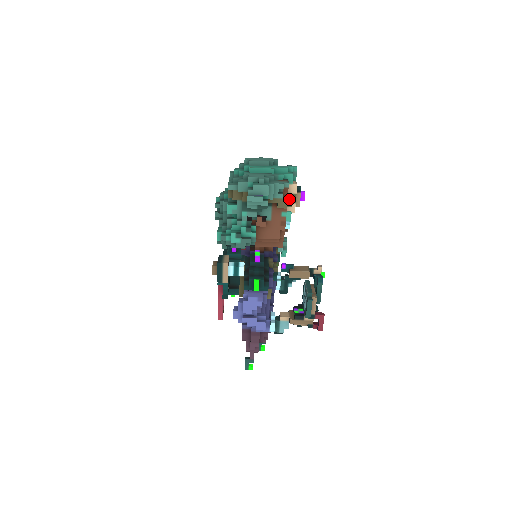
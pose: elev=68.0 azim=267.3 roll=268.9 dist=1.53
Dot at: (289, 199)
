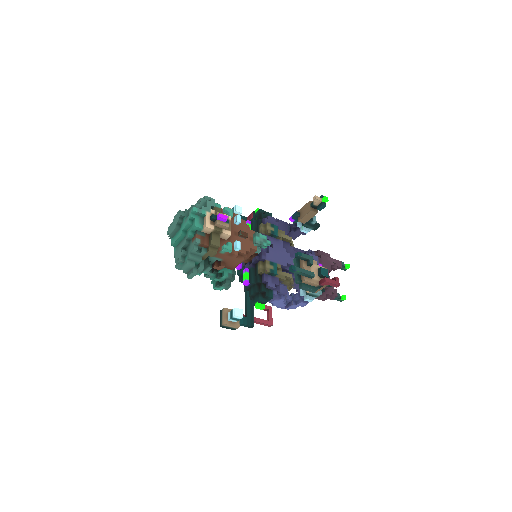
Dot at: (211, 246)
